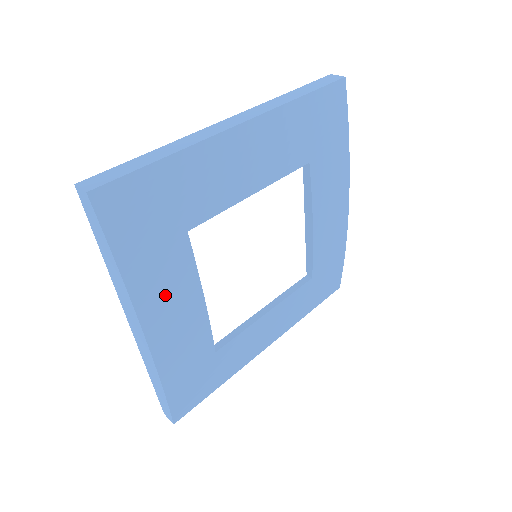
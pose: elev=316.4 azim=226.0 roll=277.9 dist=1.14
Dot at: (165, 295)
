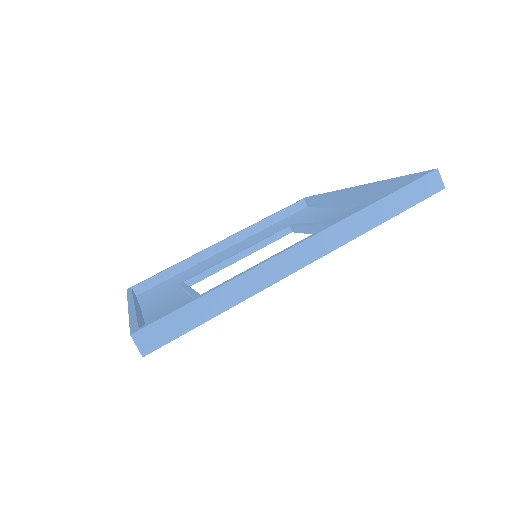
Dot at: occluded
